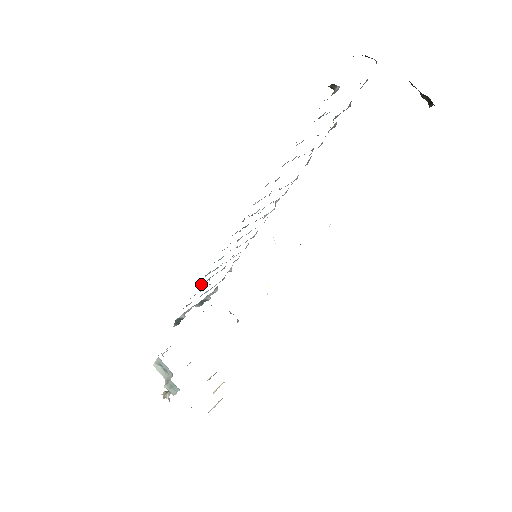
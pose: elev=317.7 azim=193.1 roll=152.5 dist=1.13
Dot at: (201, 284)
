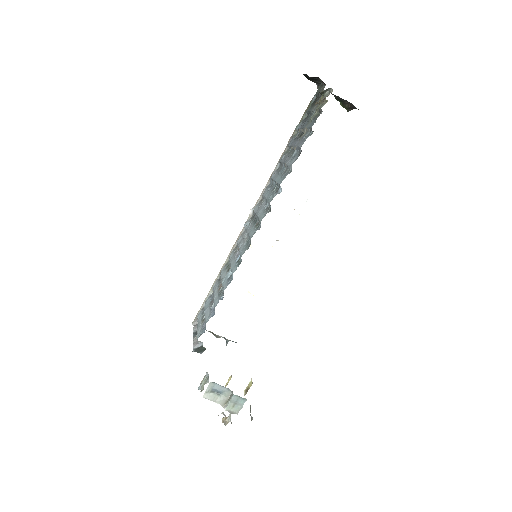
Dot at: (219, 298)
